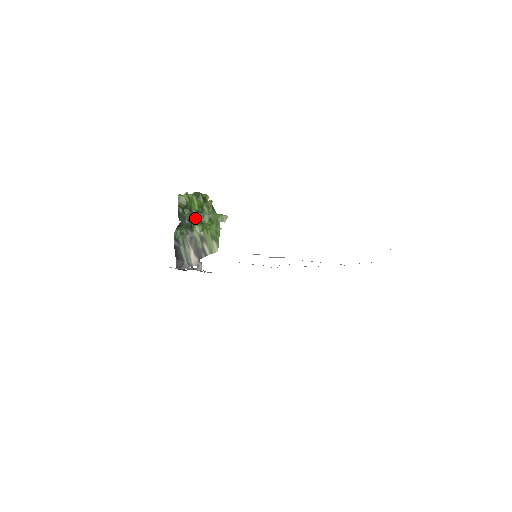
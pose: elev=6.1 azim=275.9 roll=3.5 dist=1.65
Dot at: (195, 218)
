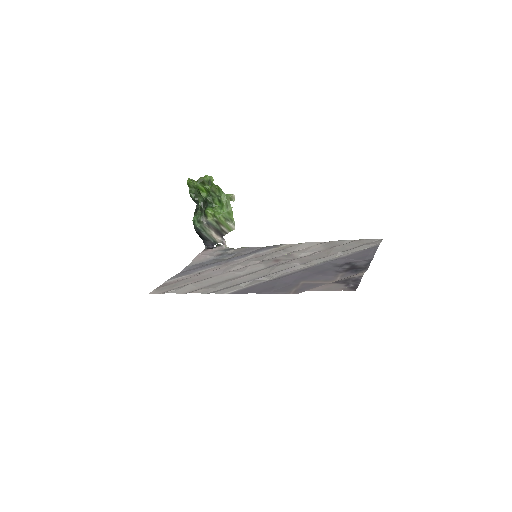
Dot at: (206, 203)
